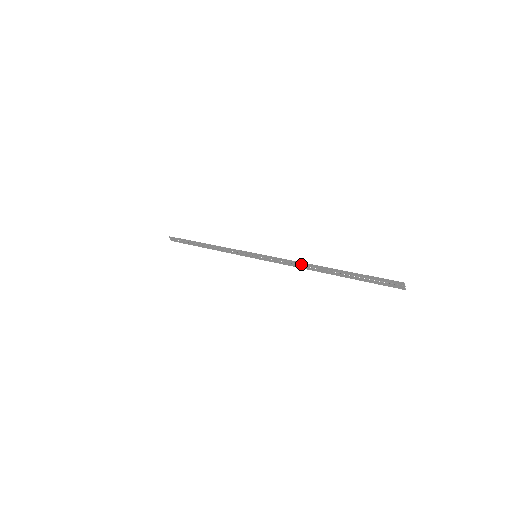
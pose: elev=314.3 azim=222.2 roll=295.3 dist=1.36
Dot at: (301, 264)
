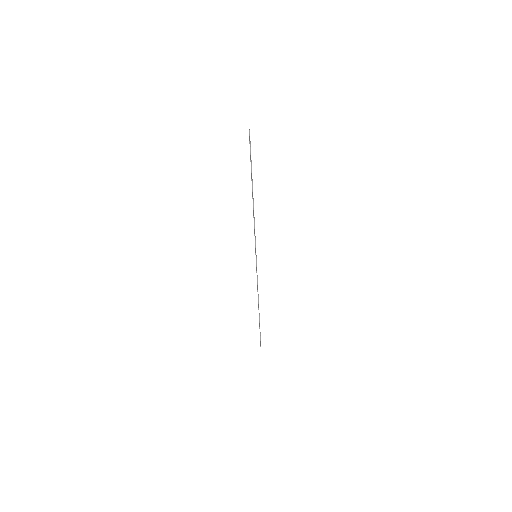
Dot at: occluded
